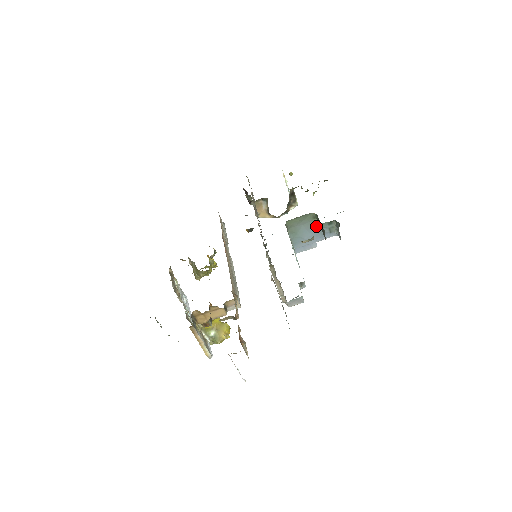
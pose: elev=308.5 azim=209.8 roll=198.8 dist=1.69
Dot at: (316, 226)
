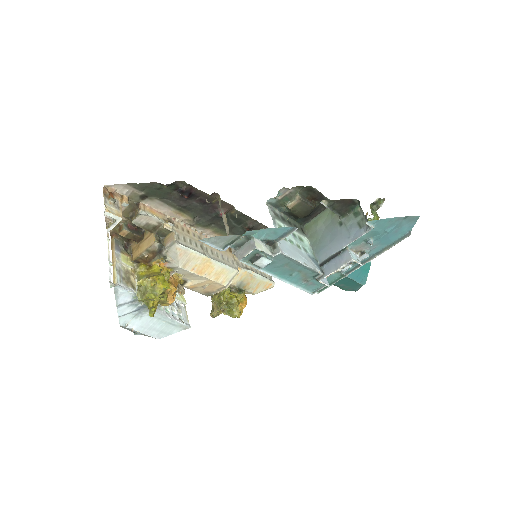
Dot at: (340, 223)
